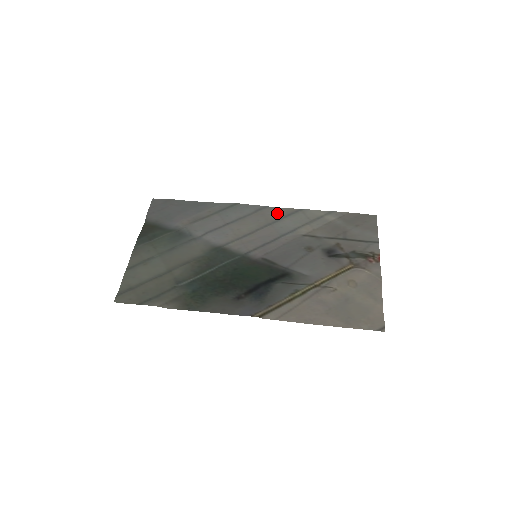
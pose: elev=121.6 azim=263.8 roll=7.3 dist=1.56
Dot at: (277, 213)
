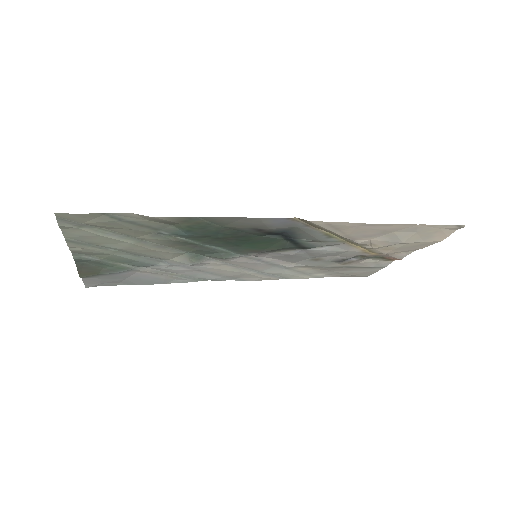
Dot at: (257, 278)
